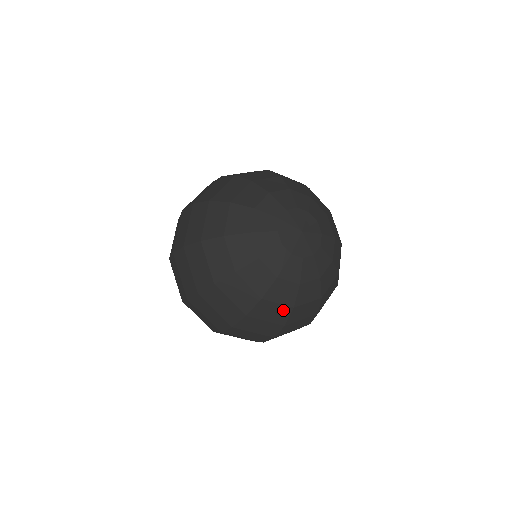
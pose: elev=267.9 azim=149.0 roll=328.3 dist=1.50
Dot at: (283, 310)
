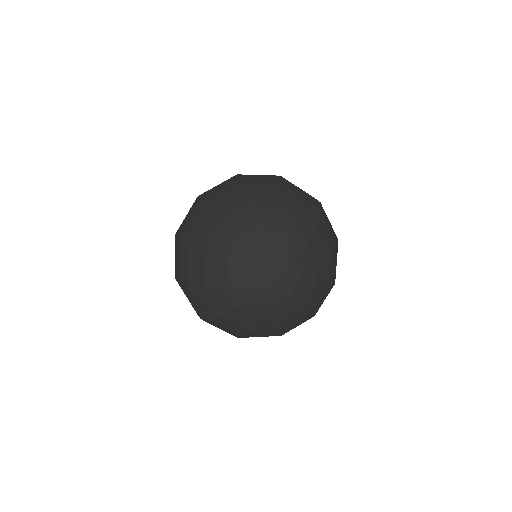
Dot at: (305, 318)
